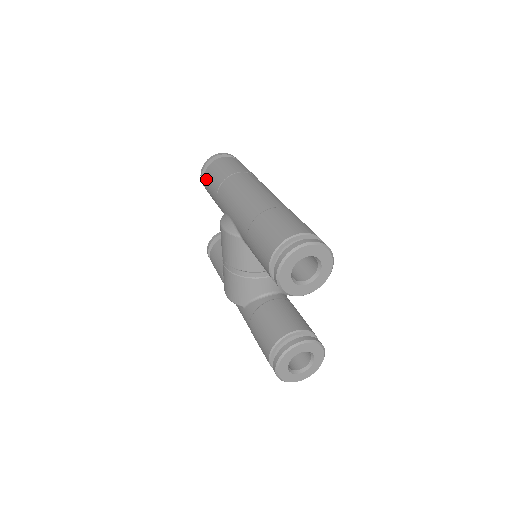
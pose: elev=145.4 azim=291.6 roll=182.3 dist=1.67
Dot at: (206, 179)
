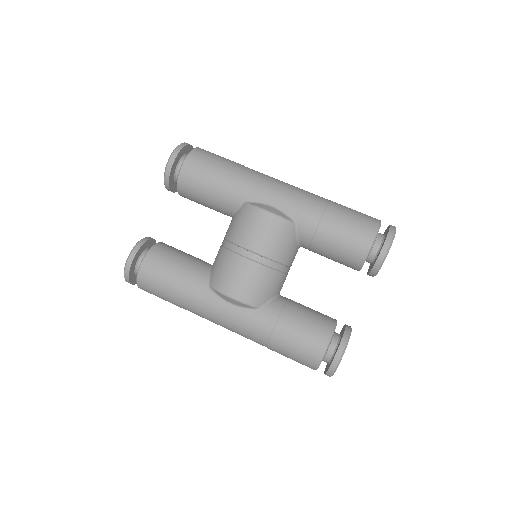
Dot at: (194, 163)
